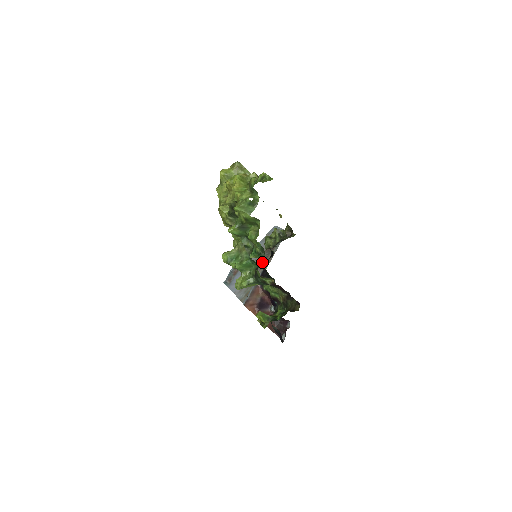
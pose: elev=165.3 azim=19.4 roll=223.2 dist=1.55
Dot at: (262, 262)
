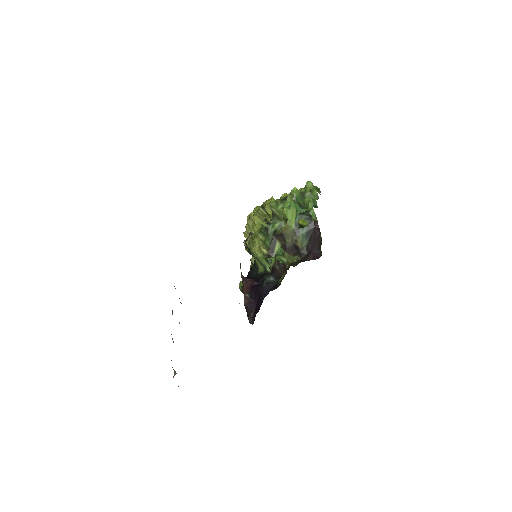
Dot at: (251, 270)
